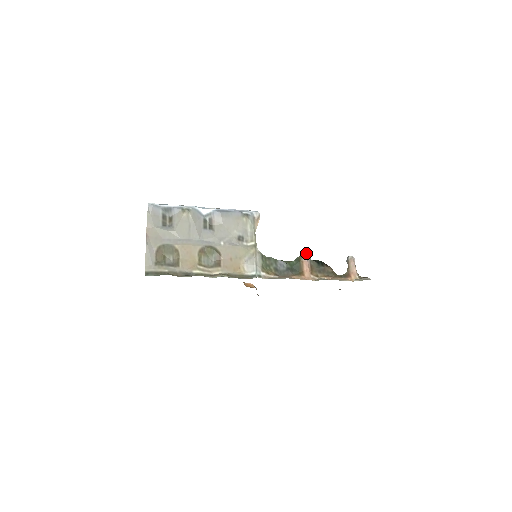
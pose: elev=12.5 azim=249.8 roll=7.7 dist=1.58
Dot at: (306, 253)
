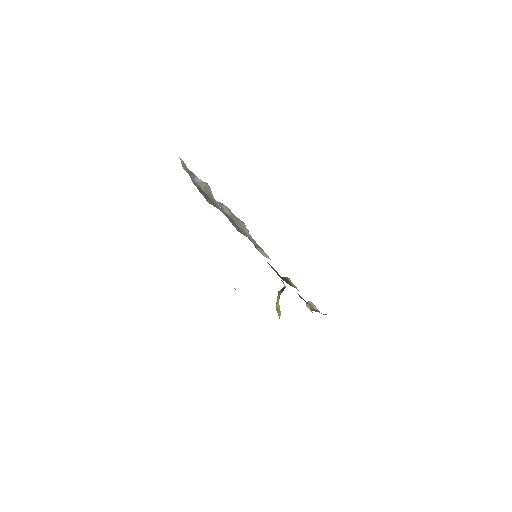
Dot at: (287, 277)
